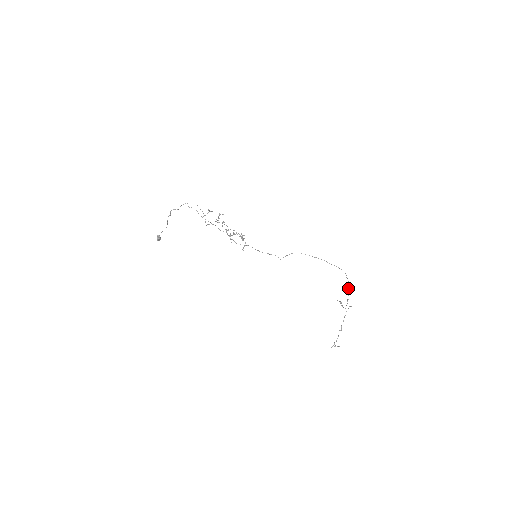
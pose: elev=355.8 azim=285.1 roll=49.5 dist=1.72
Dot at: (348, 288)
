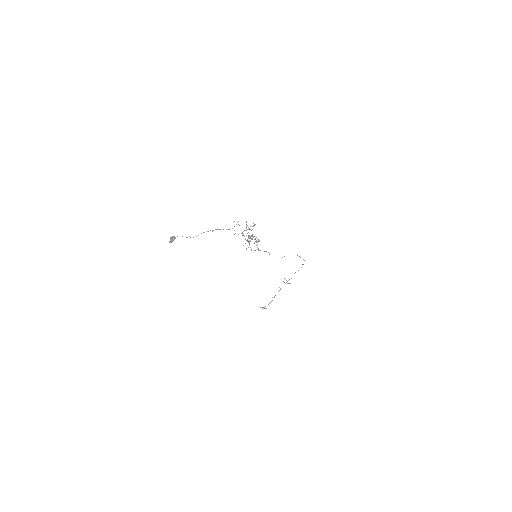
Dot at: occluded
